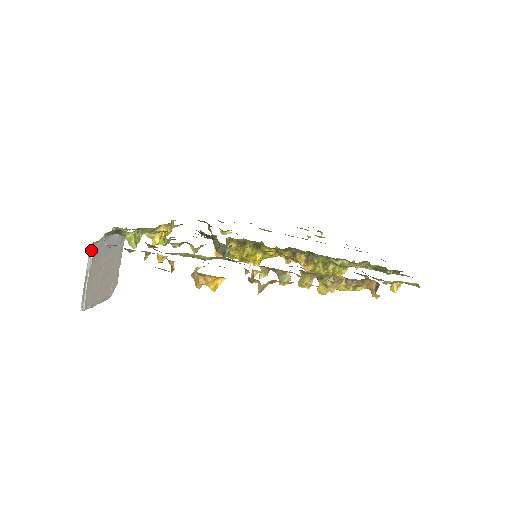
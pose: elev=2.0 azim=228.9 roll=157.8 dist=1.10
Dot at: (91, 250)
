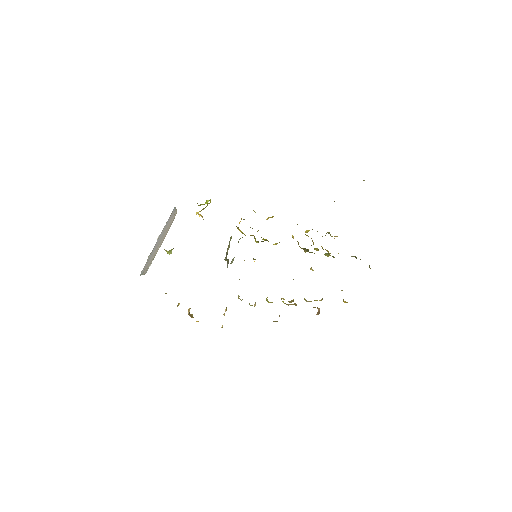
Dot at: (140, 275)
